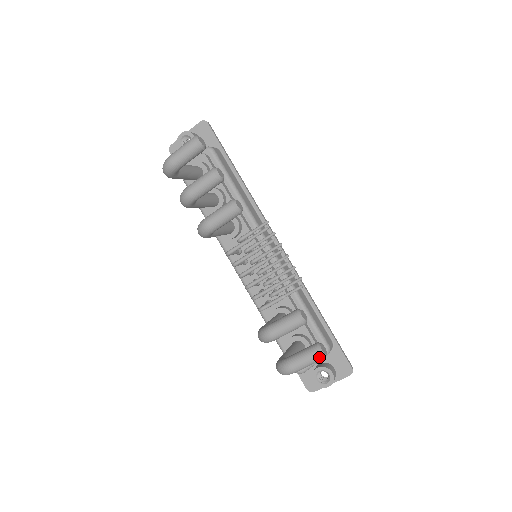
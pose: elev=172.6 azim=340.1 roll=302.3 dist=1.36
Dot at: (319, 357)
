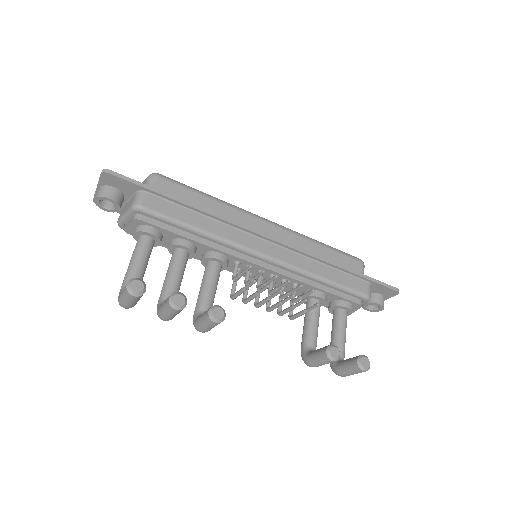
Dot at: occluded
